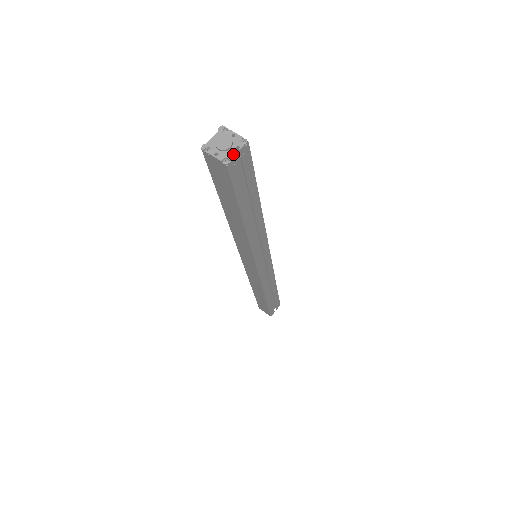
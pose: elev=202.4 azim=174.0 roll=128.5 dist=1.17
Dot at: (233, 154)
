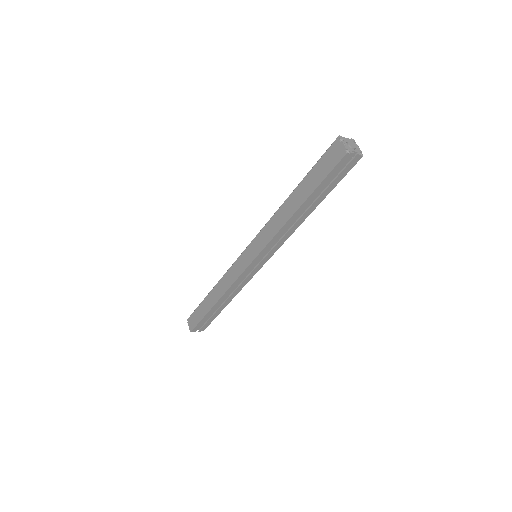
Dot at: (354, 152)
